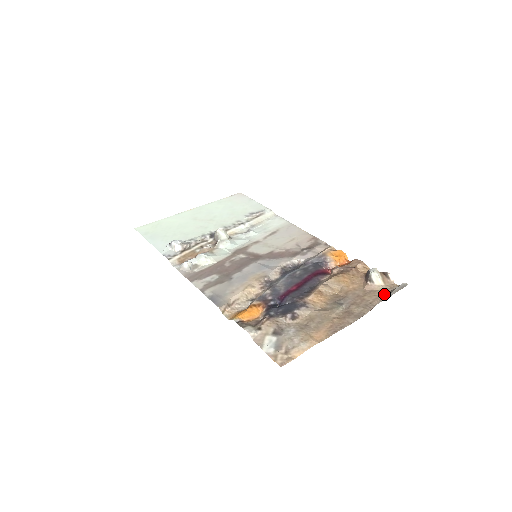
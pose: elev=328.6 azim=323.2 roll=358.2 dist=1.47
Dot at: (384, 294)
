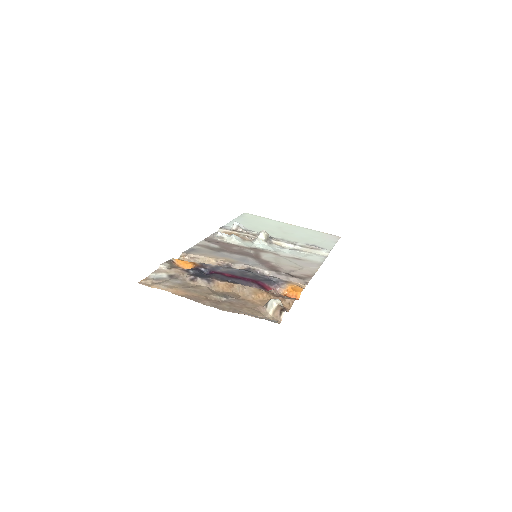
Dot at: occluded
